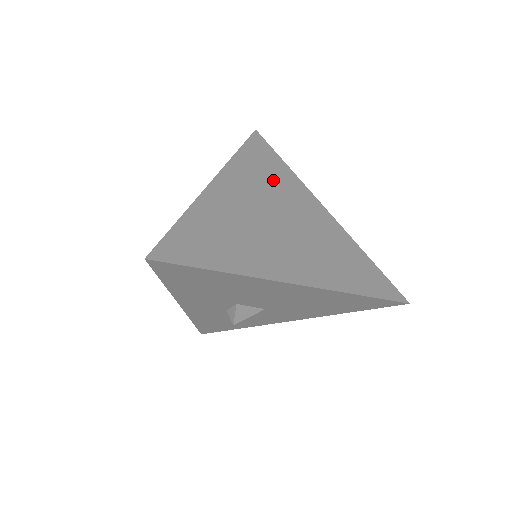
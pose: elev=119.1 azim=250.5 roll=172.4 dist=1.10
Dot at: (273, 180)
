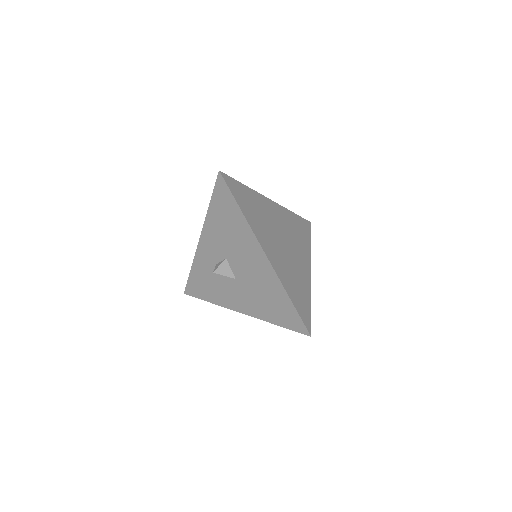
Dot at: (297, 235)
